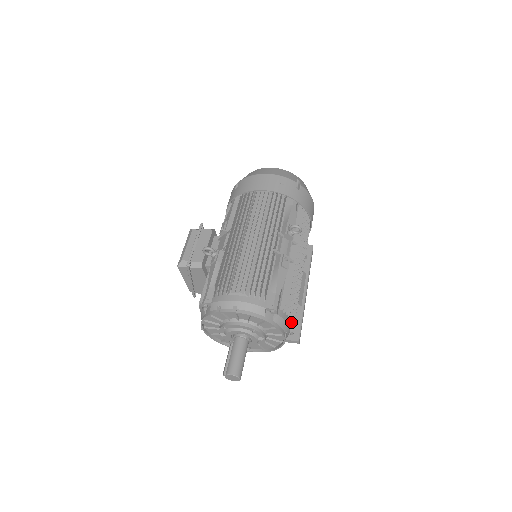
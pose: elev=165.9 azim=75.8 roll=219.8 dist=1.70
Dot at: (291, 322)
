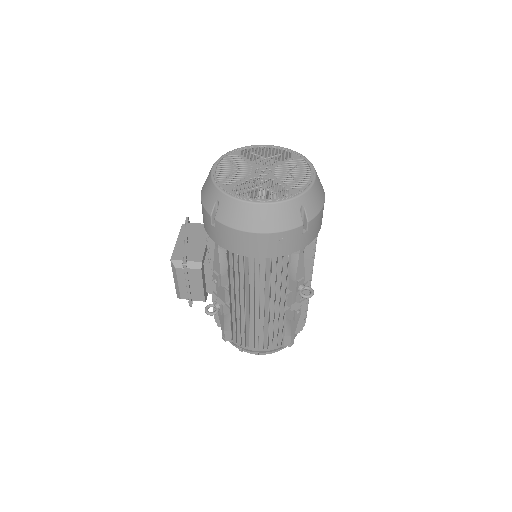
Dot at: occluded
